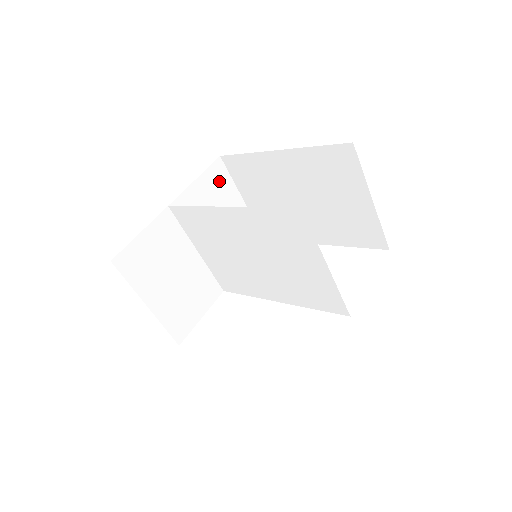
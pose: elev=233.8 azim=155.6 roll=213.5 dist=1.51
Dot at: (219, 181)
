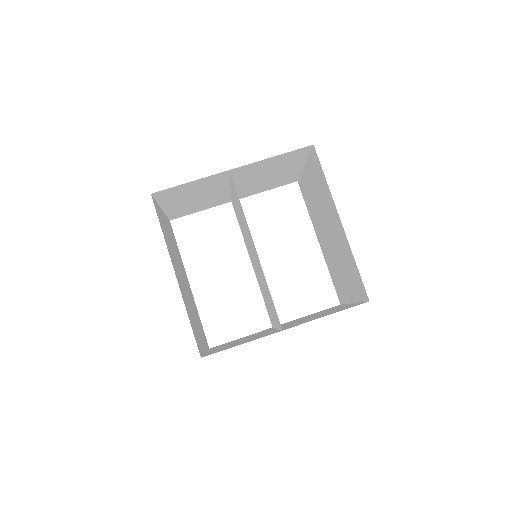
Dot at: (294, 156)
